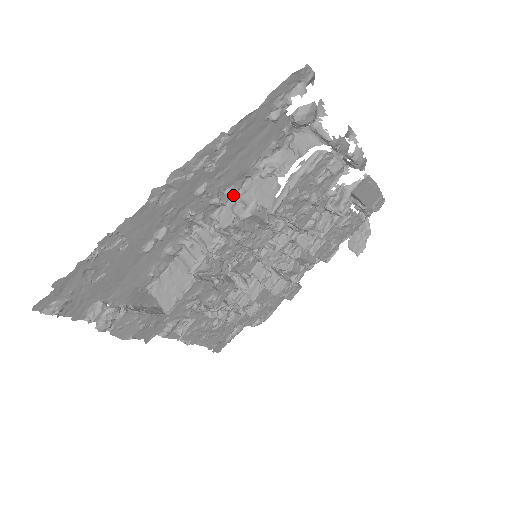
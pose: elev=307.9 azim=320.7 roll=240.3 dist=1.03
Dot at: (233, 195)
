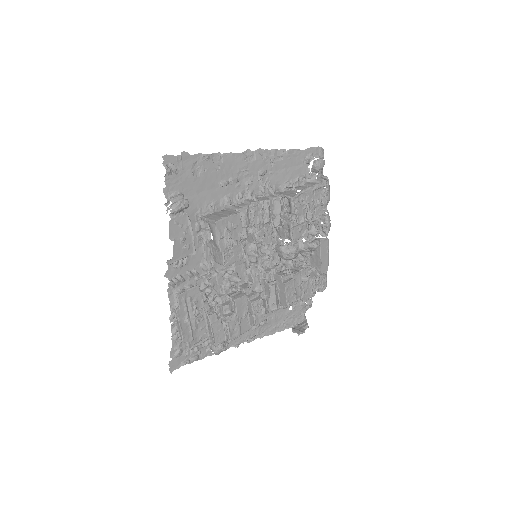
Dot at: (272, 189)
